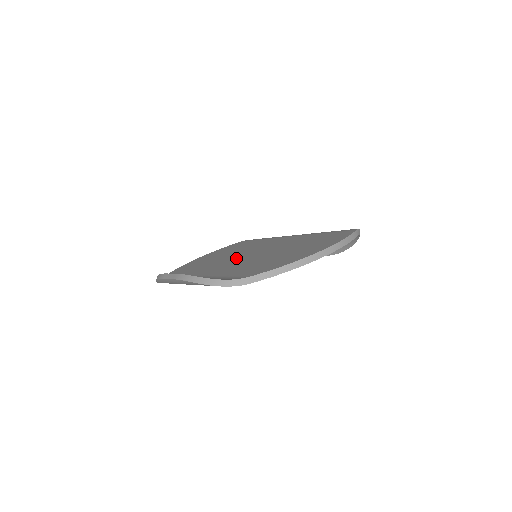
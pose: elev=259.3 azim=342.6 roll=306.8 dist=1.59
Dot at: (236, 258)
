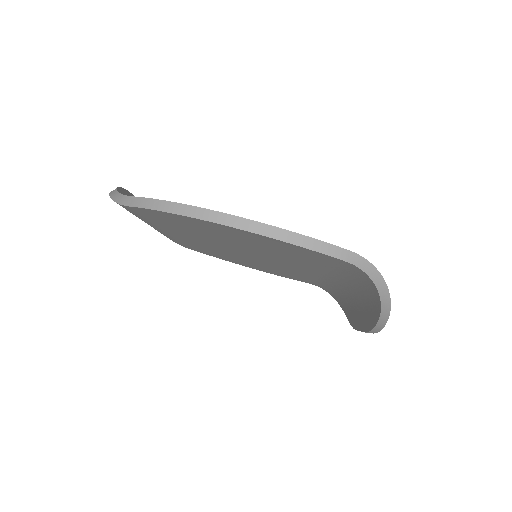
Dot at: occluded
